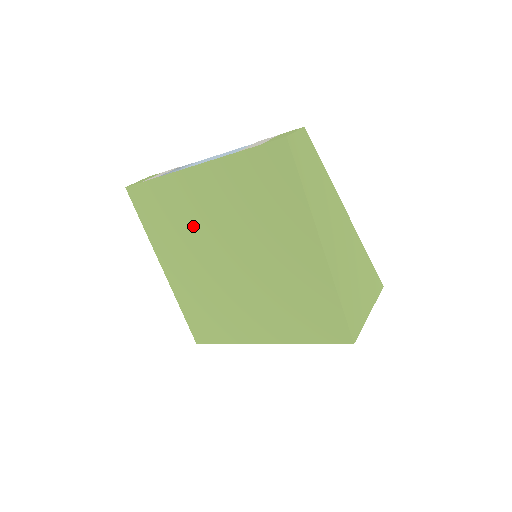
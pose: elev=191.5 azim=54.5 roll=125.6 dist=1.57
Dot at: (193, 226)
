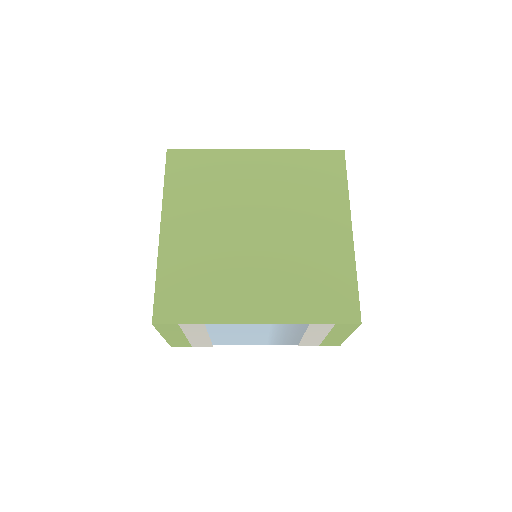
Dot at: (227, 193)
